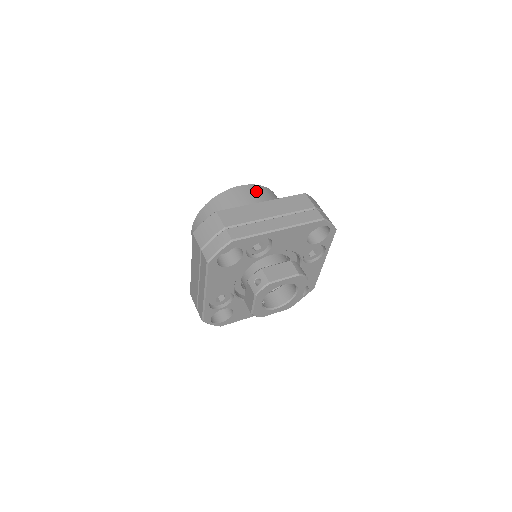
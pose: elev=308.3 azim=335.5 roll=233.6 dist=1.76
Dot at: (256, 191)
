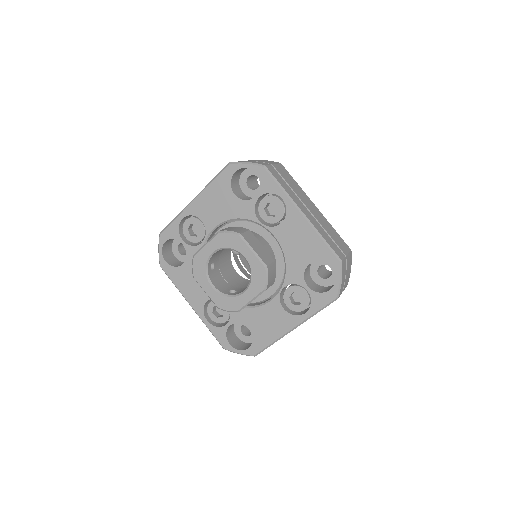
Dot at: occluded
